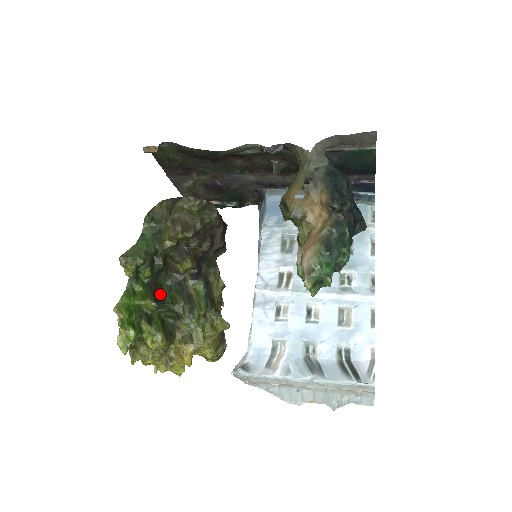
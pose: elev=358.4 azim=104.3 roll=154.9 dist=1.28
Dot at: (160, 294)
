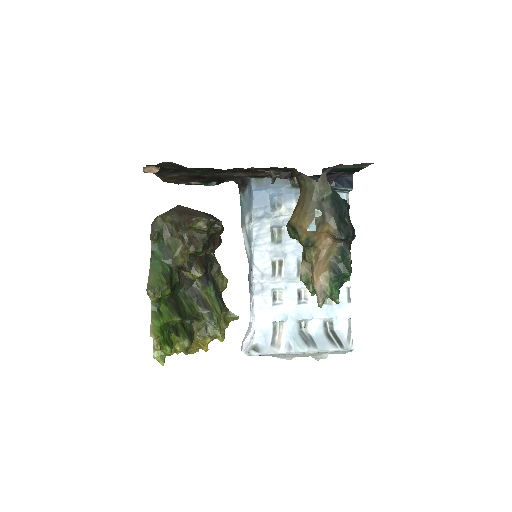
Dot at: (180, 306)
